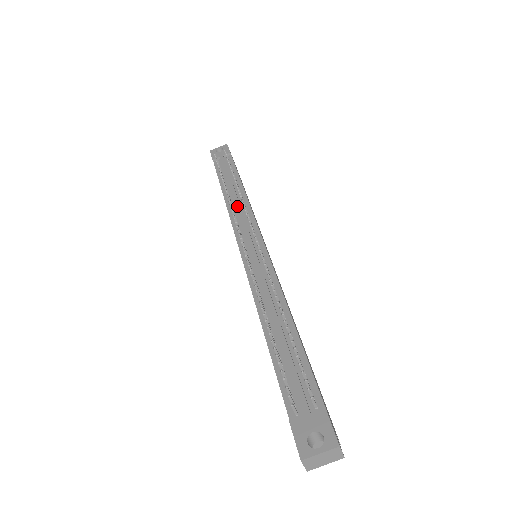
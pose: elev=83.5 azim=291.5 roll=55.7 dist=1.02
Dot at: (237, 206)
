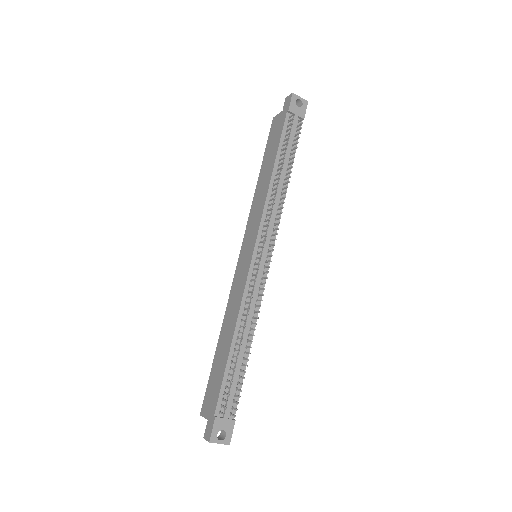
Dot at: (275, 203)
